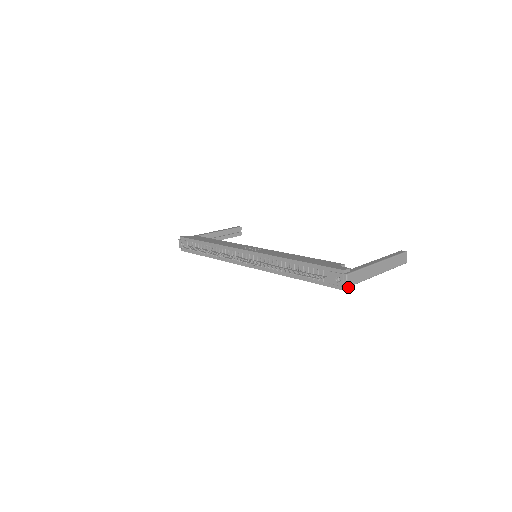
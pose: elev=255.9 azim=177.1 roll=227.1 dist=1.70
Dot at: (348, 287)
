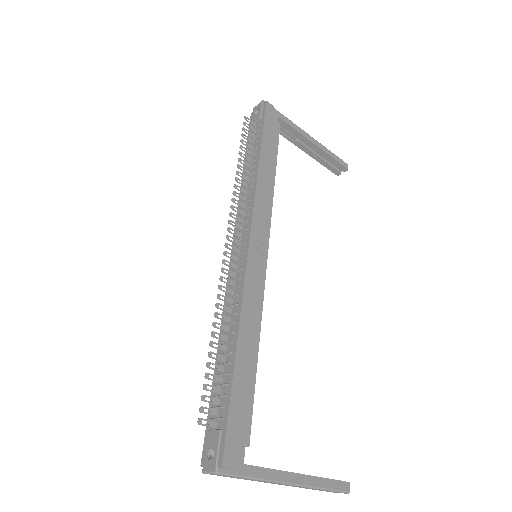
Dot at: occluded
